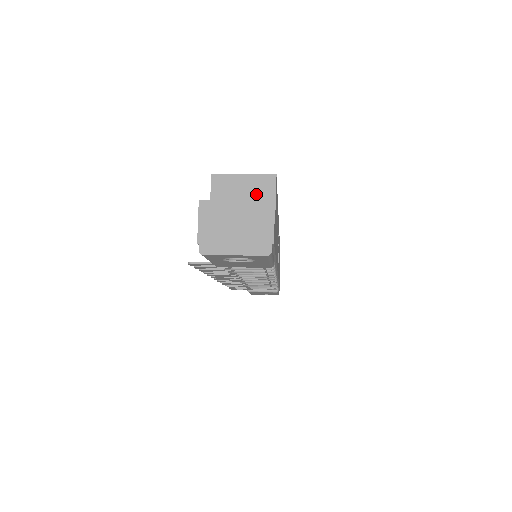
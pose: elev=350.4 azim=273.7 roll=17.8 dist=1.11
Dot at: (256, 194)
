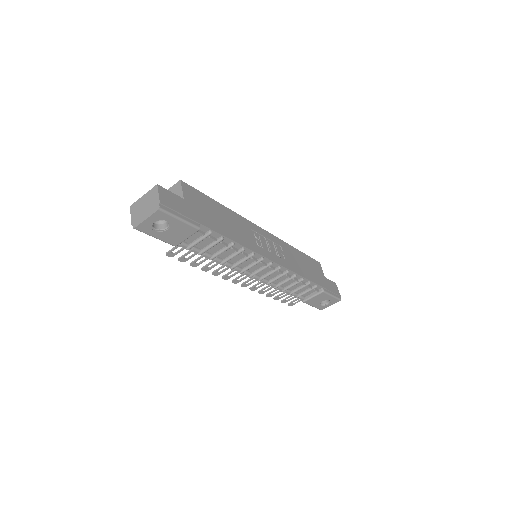
Dot at: occluded
